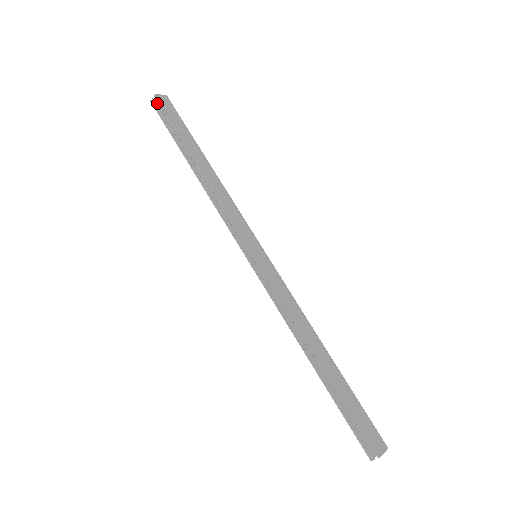
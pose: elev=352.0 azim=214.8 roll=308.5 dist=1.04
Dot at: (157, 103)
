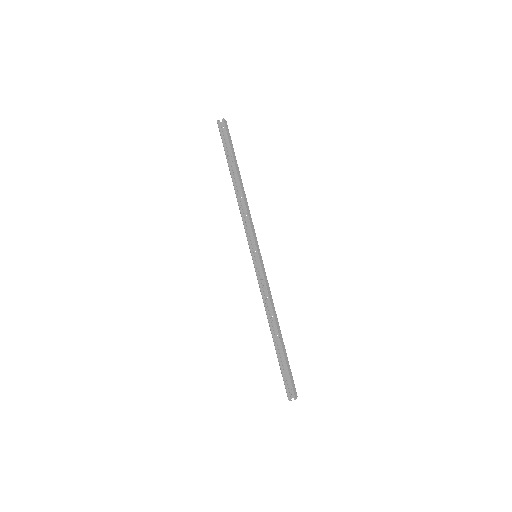
Dot at: (220, 124)
